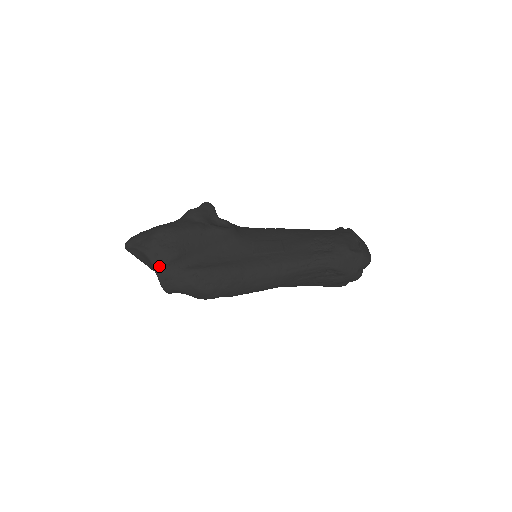
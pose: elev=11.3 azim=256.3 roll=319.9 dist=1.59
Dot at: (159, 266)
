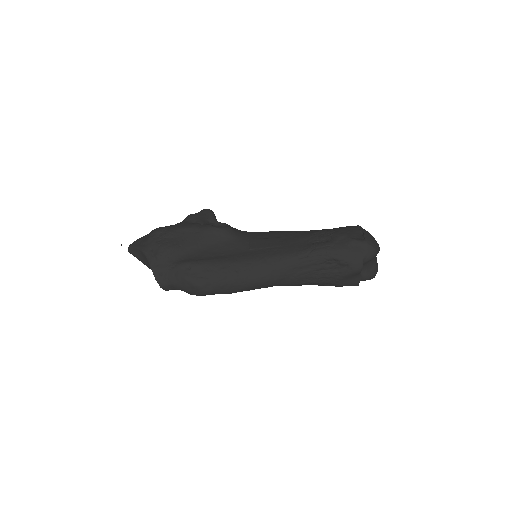
Dot at: (154, 260)
